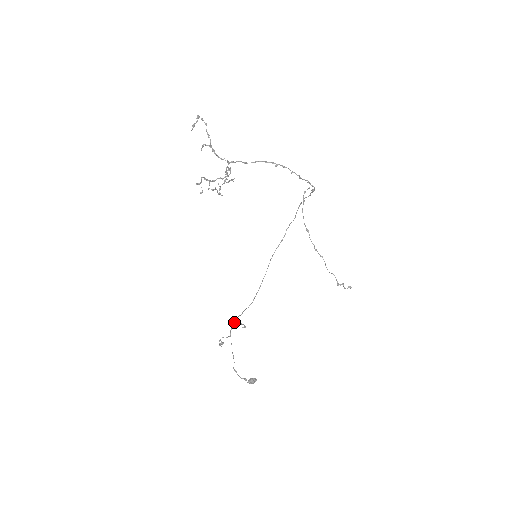
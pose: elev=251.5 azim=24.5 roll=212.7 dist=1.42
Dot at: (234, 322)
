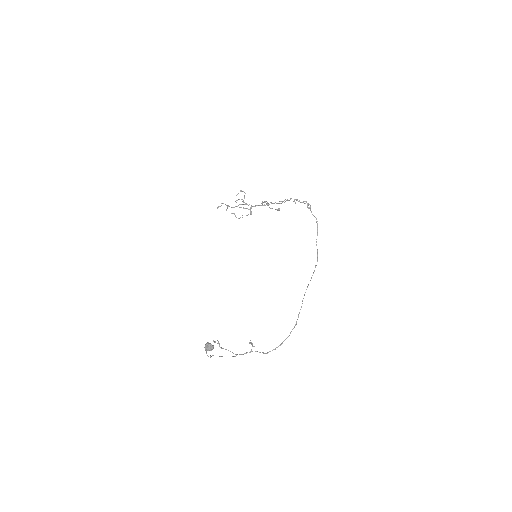
Dot at: (251, 350)
